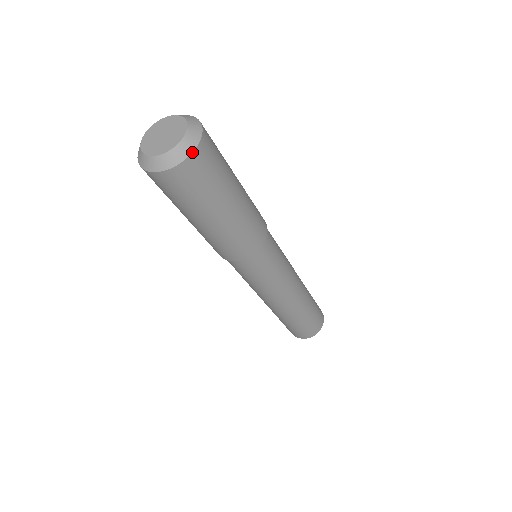
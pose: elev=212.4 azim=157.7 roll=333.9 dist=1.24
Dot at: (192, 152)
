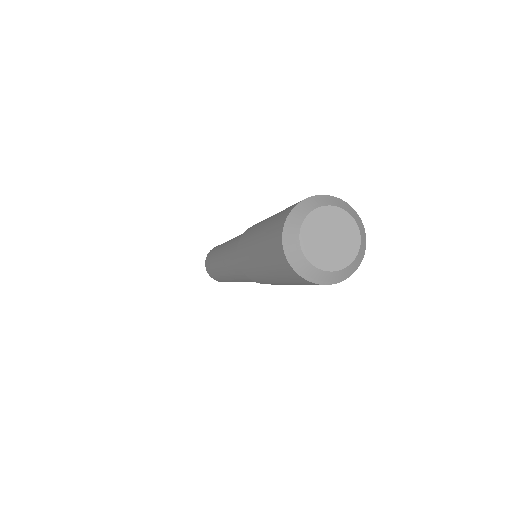
Dot at: occluded
